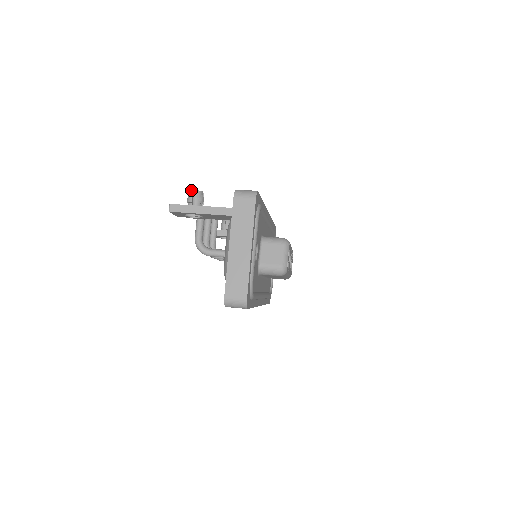
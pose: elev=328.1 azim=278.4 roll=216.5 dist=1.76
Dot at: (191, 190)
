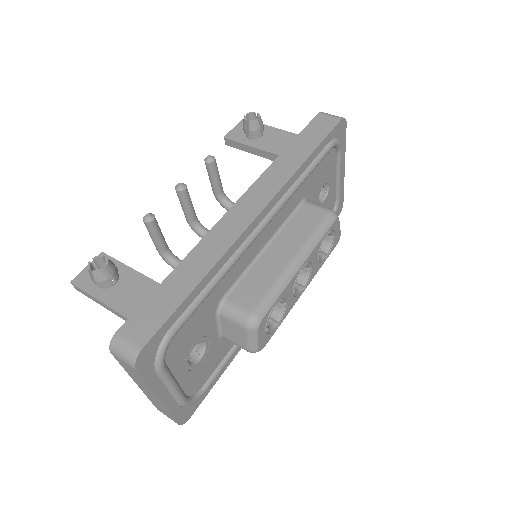
Dot at: occluded
